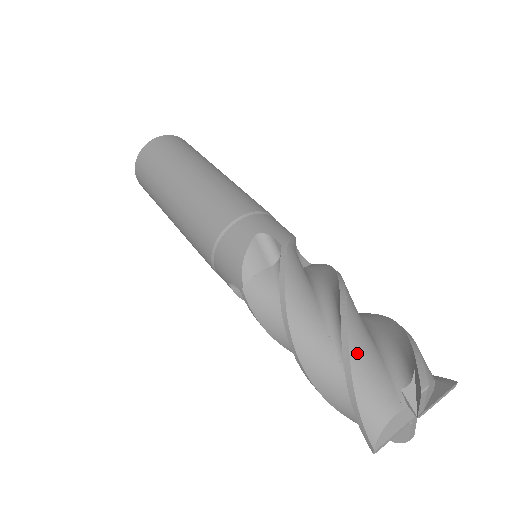
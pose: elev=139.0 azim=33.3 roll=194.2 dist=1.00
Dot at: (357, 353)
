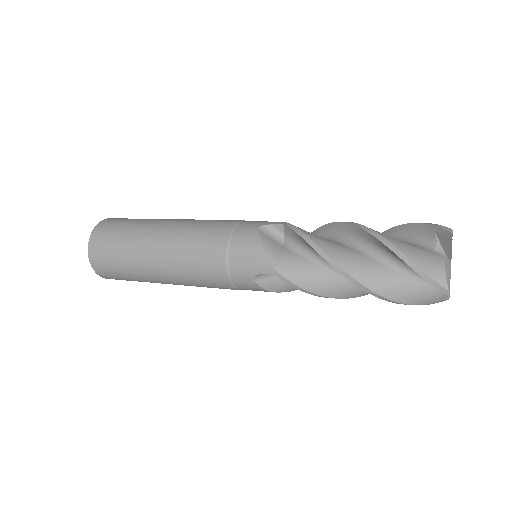
Dot at: (396, 243)
